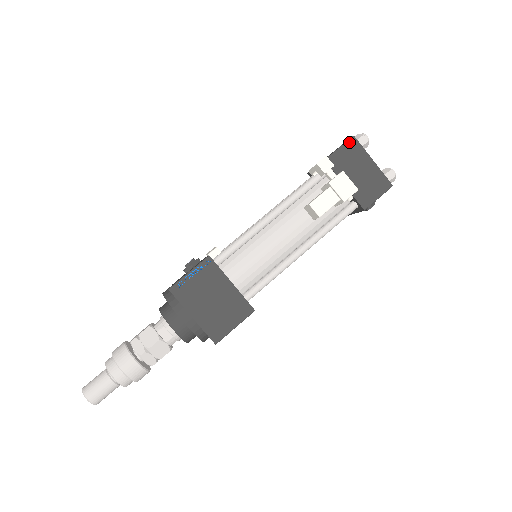
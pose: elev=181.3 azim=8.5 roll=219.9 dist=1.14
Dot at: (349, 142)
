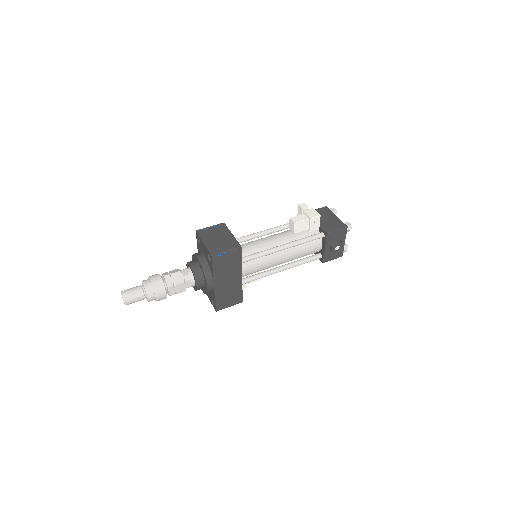
Dot at: (323, 208)
